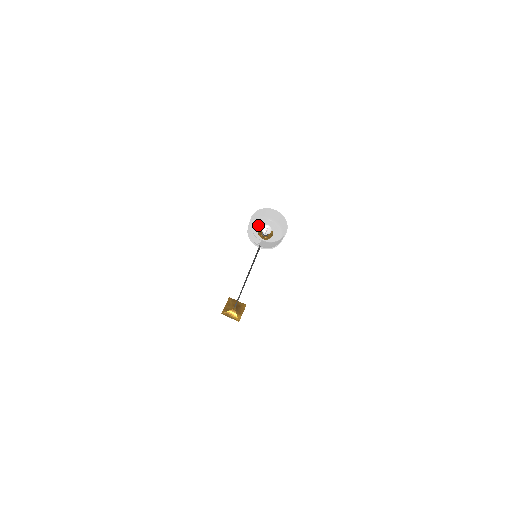
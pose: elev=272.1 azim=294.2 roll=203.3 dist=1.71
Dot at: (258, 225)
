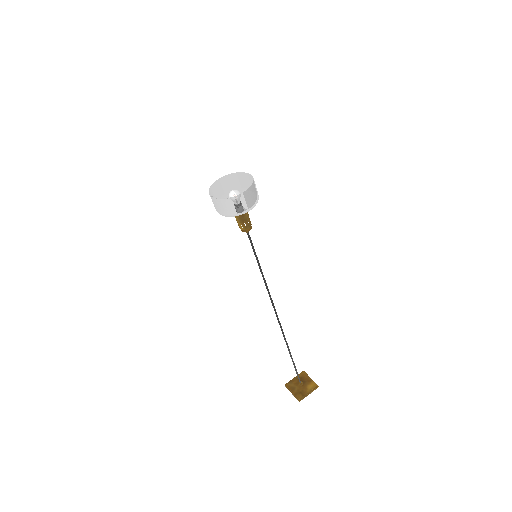
Dot at: occluded
